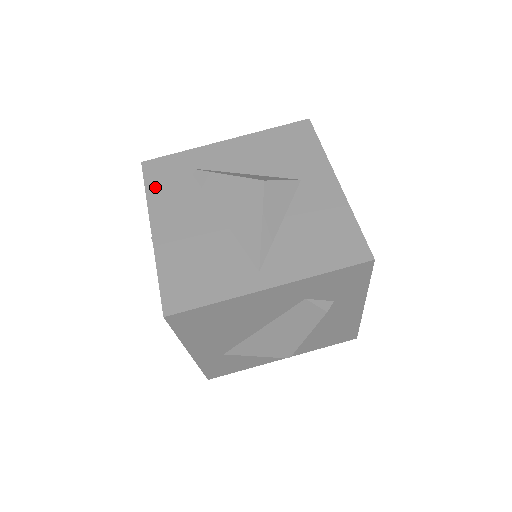
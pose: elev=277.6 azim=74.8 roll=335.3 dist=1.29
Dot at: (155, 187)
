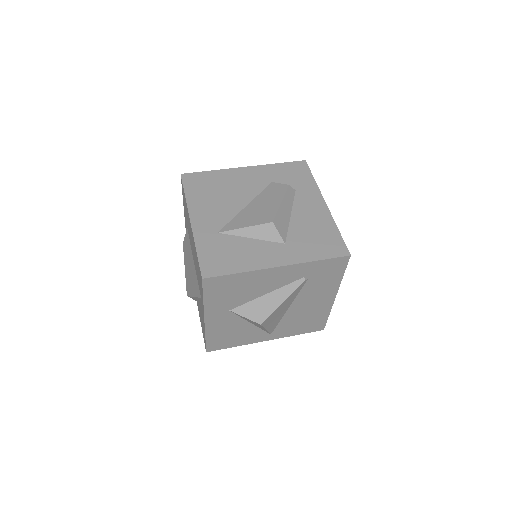
Dot at: occluded
